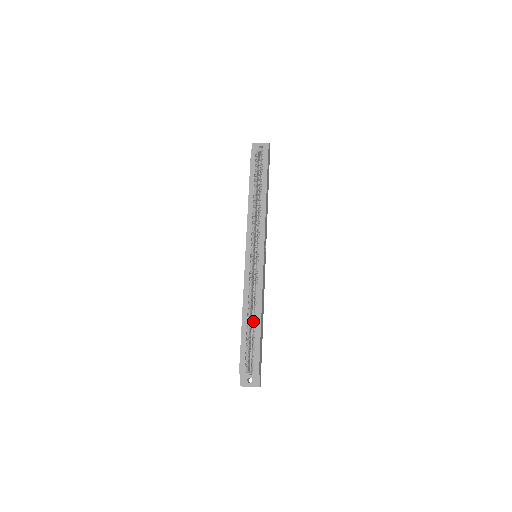
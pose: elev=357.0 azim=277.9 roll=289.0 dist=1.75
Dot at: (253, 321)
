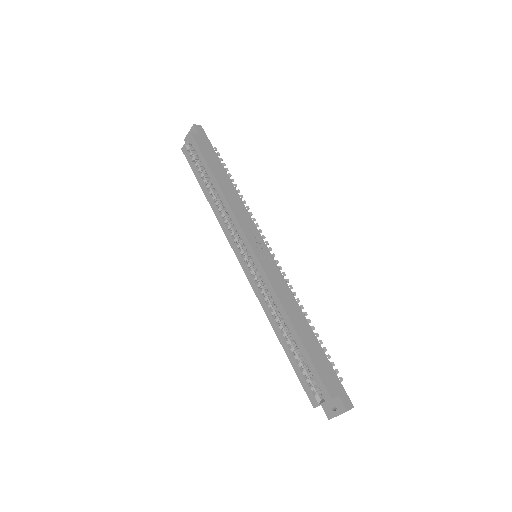
Dot at: occluded
